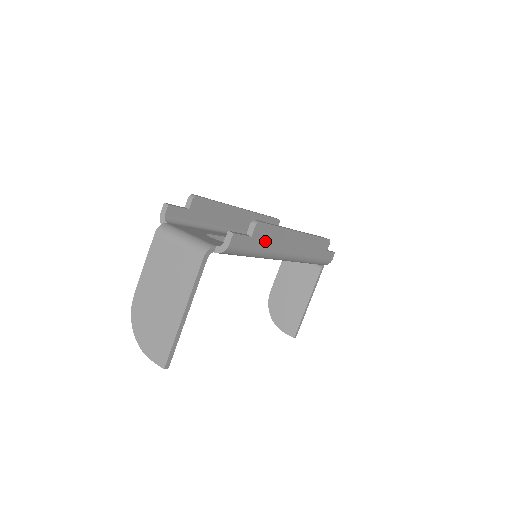
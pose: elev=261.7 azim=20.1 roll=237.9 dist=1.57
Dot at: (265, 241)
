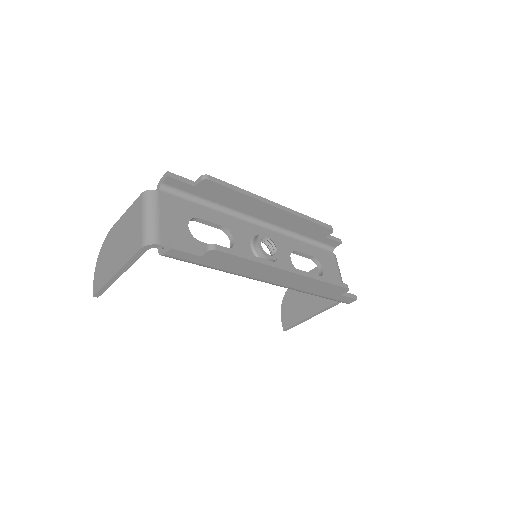
Dot at: (225, 264)
